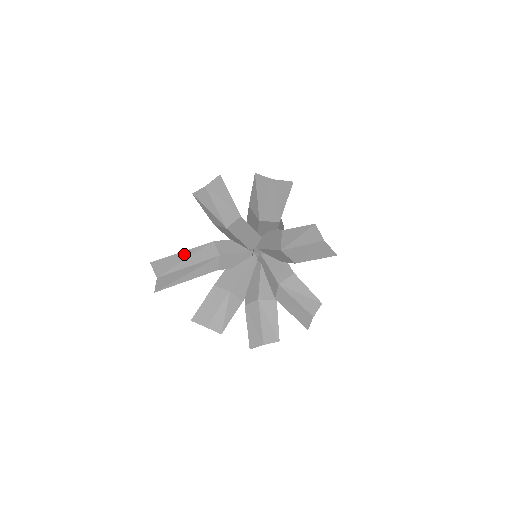
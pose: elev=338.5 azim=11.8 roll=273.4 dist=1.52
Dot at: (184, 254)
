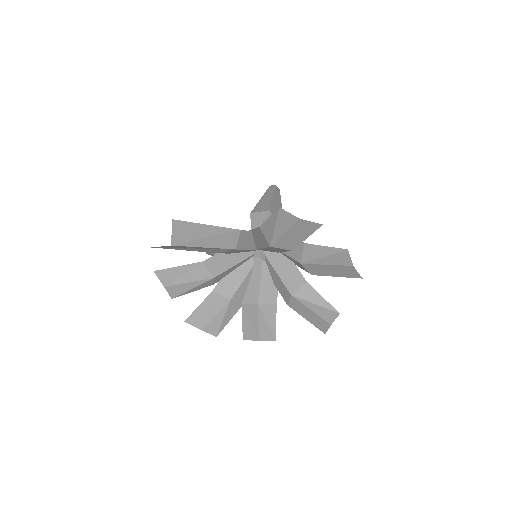
Dot at: (209, 229)
